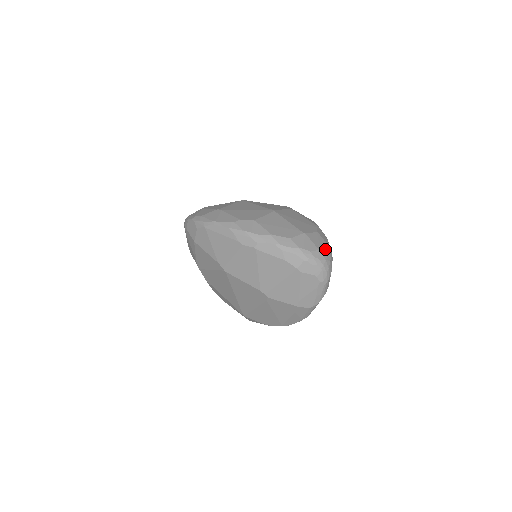
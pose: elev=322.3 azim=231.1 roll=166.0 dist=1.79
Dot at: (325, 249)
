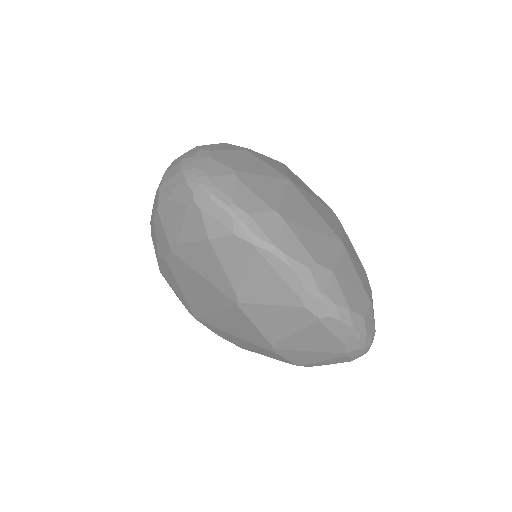
Dot at: occluded
